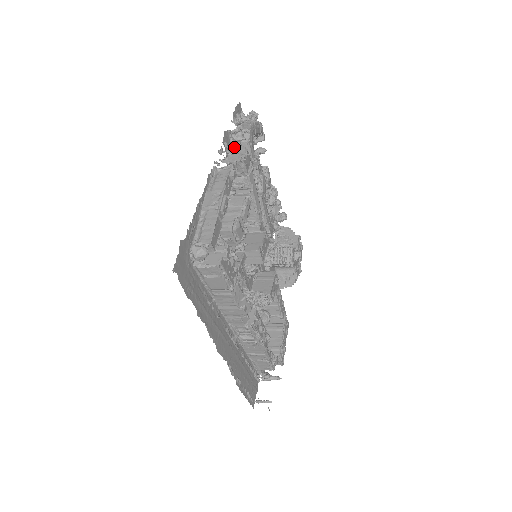
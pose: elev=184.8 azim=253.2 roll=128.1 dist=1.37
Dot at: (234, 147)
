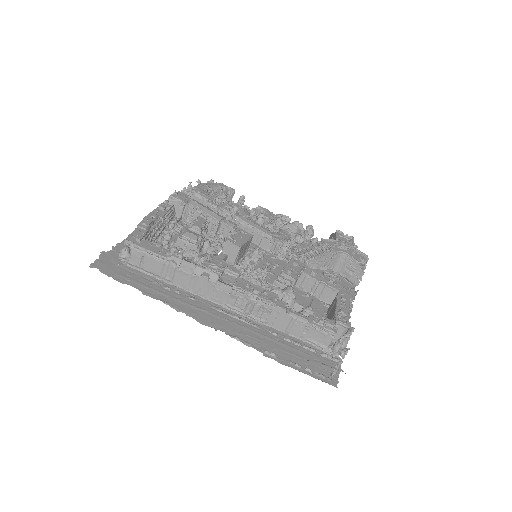
Dot at: occluded
